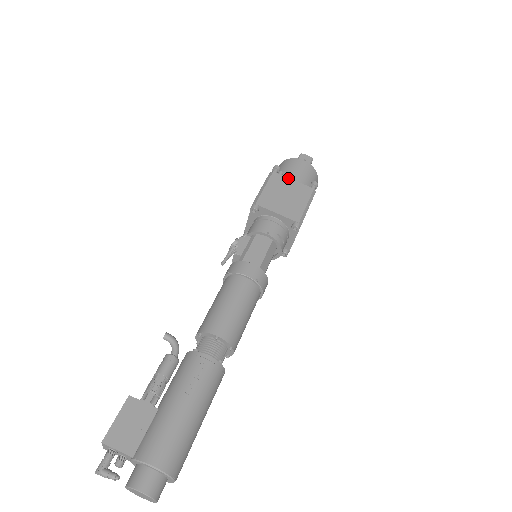
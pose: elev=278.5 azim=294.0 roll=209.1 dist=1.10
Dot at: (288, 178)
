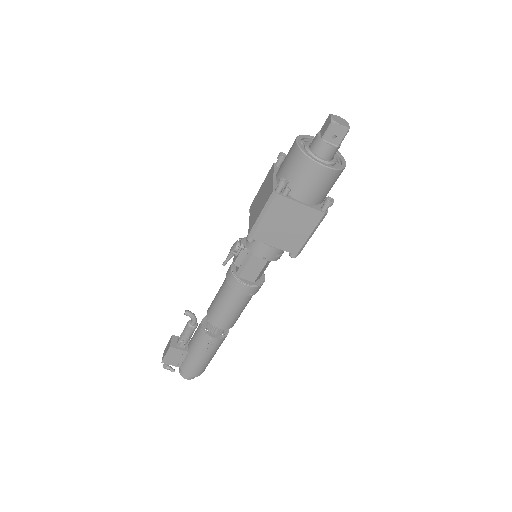
Dot at: (294, 202)
